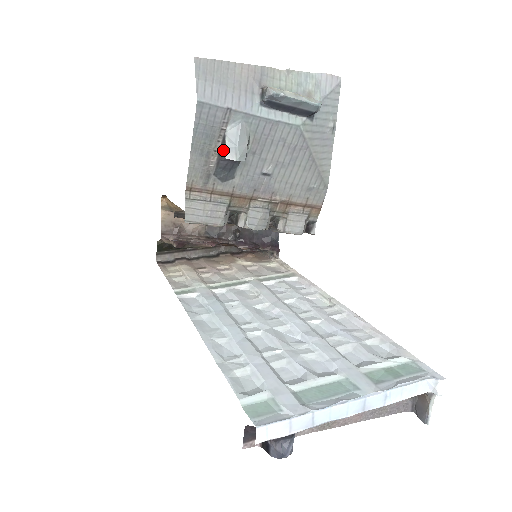
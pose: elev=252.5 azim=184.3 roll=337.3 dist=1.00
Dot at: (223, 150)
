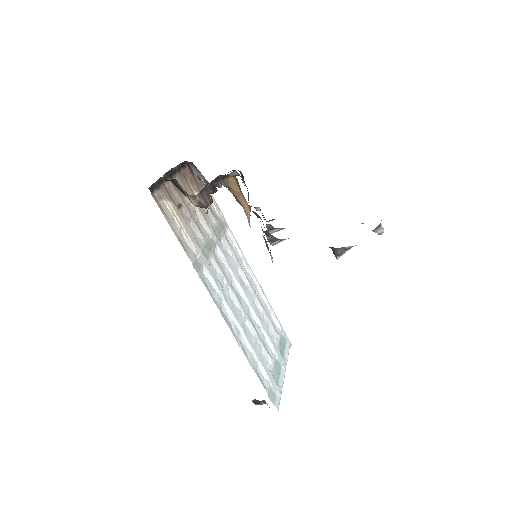
Dot at: (341, 254)
